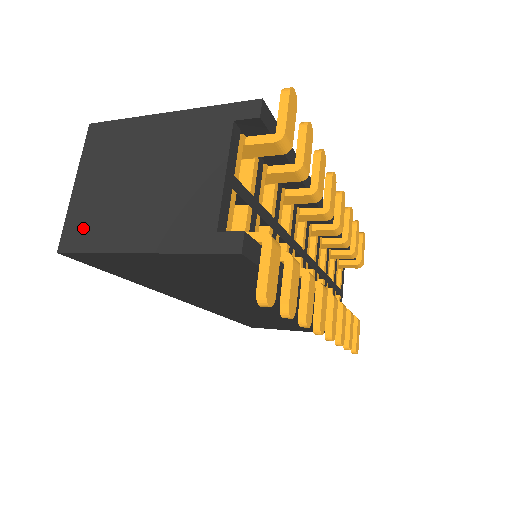
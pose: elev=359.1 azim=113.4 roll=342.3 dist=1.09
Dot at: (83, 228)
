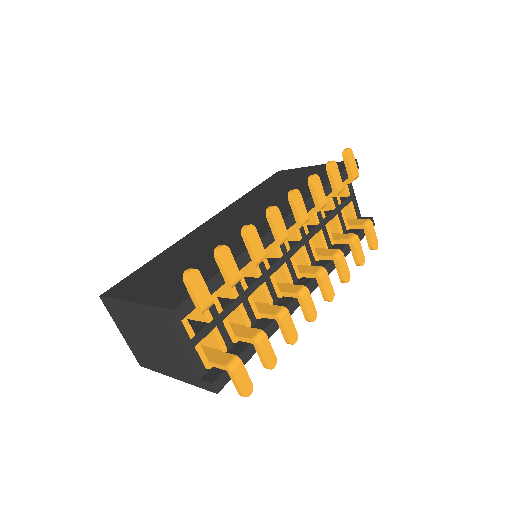
Dot at: (142, 357)
